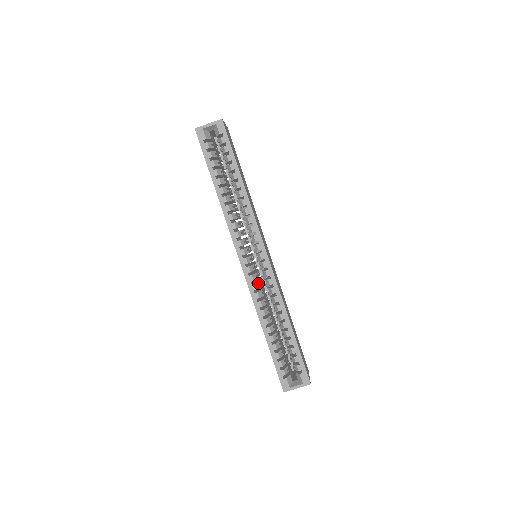
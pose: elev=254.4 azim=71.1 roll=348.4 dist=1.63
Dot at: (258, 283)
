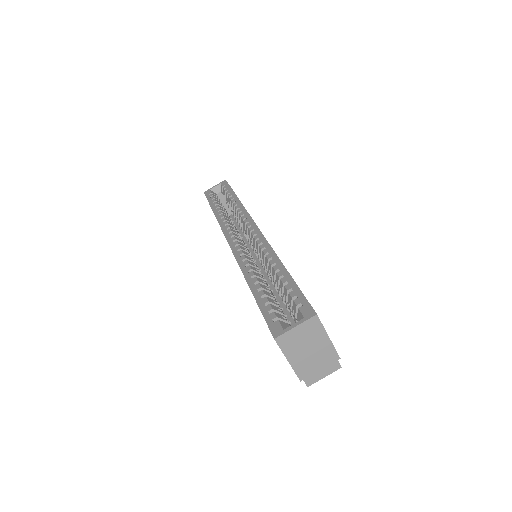
Dot at: (247, 253)
